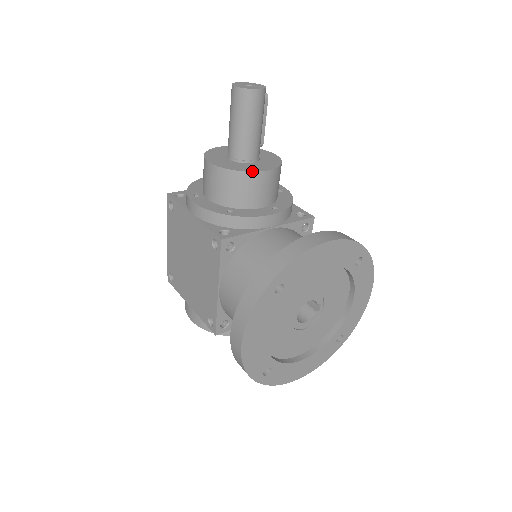
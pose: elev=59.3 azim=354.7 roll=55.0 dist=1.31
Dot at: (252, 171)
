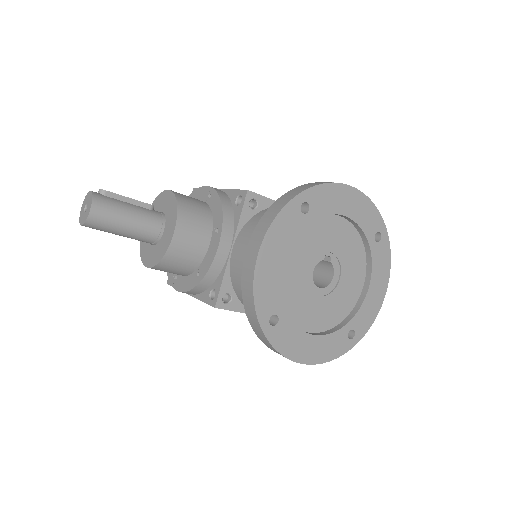
Dot at: (168, 247)
